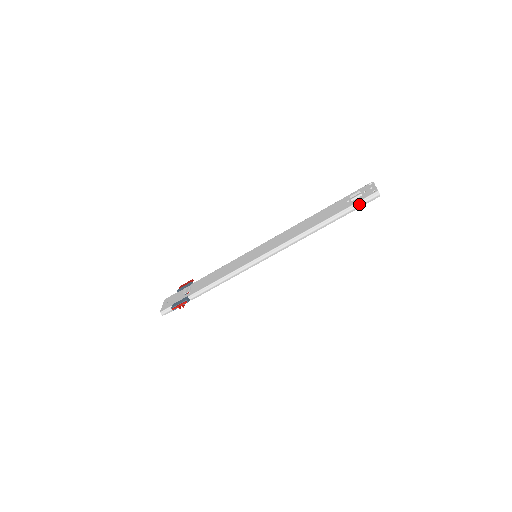
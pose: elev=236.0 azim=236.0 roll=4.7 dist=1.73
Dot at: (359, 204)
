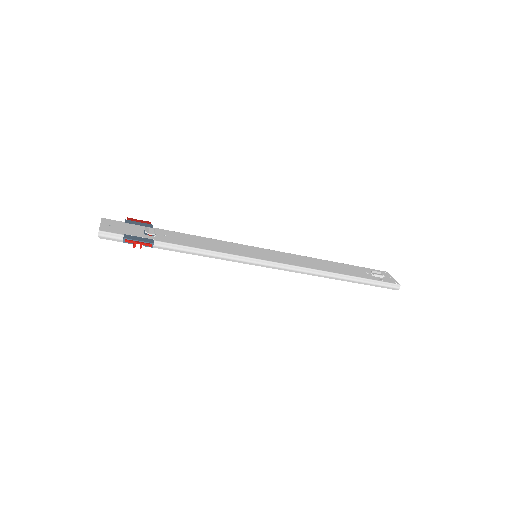
Dot at: (381, 284)
